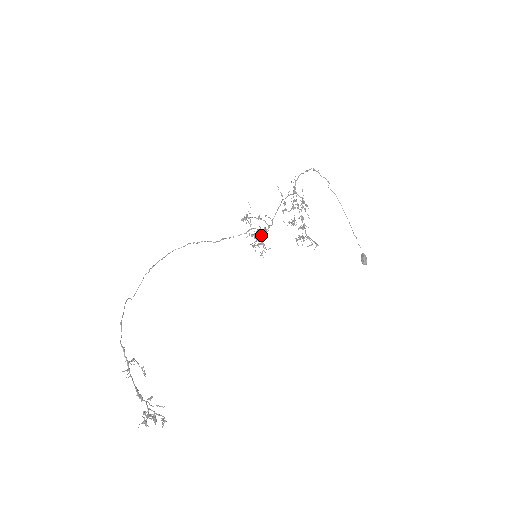
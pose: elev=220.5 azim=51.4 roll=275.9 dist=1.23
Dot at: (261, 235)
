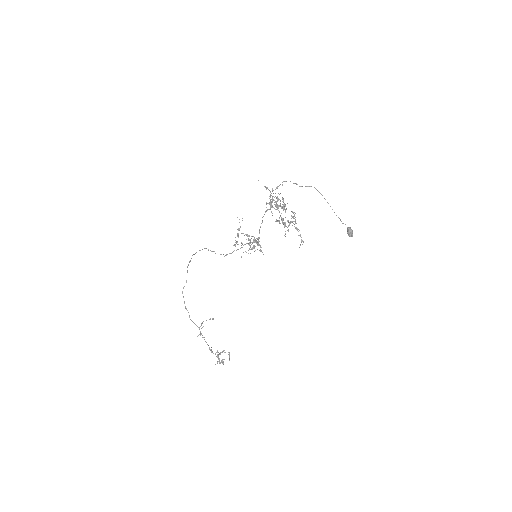
Dot at: occluded
